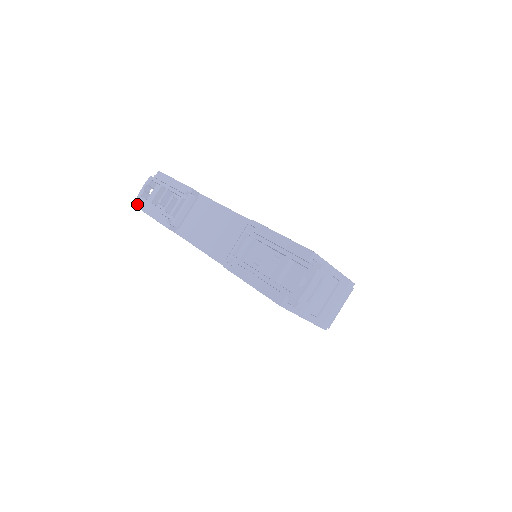
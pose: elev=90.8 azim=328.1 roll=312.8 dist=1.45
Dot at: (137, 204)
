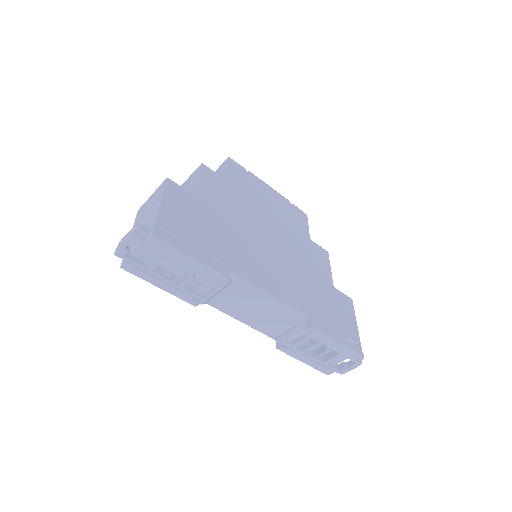
Dot at: (122, 266)
